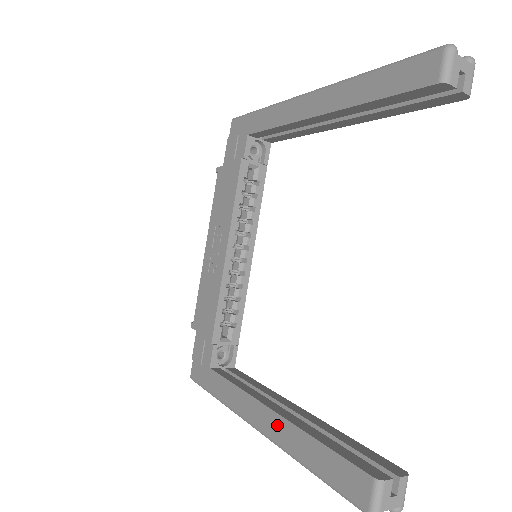
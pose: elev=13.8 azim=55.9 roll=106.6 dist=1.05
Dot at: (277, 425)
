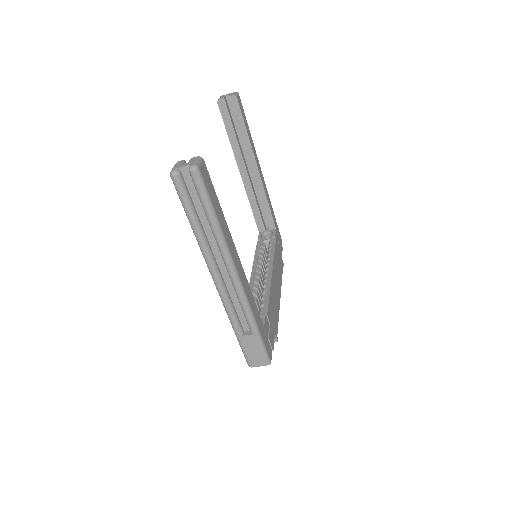
Dot at: occluded
